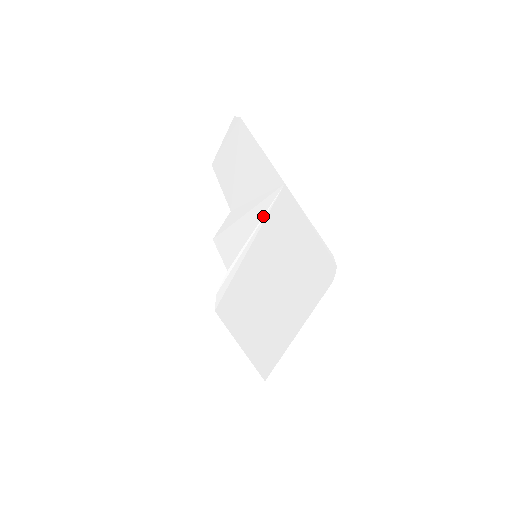
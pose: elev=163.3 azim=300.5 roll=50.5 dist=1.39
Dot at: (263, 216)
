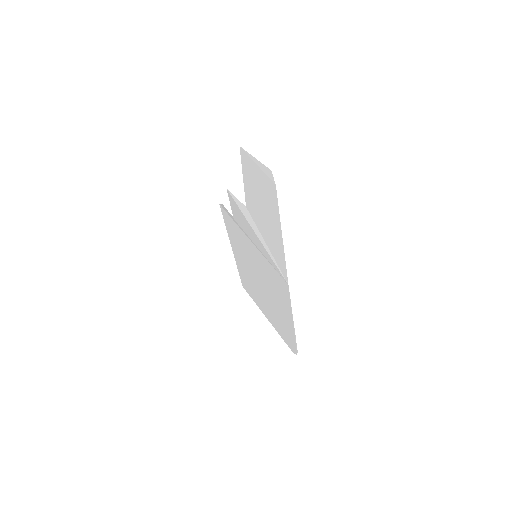
Dot at: (268, 260)
